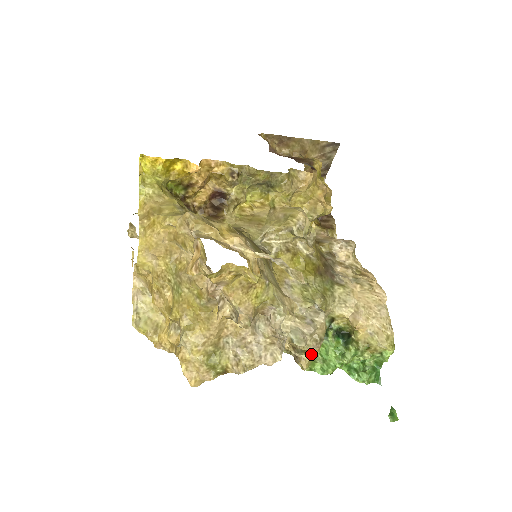
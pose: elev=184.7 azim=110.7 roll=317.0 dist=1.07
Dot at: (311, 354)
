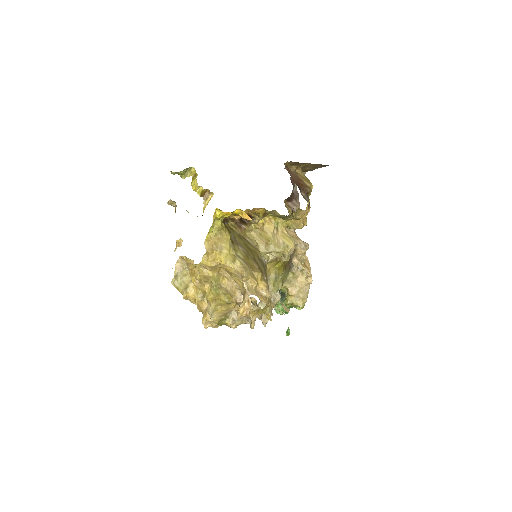
Dot at: occluded
